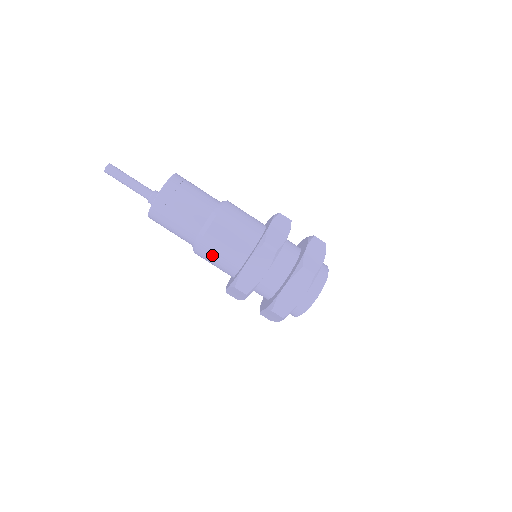
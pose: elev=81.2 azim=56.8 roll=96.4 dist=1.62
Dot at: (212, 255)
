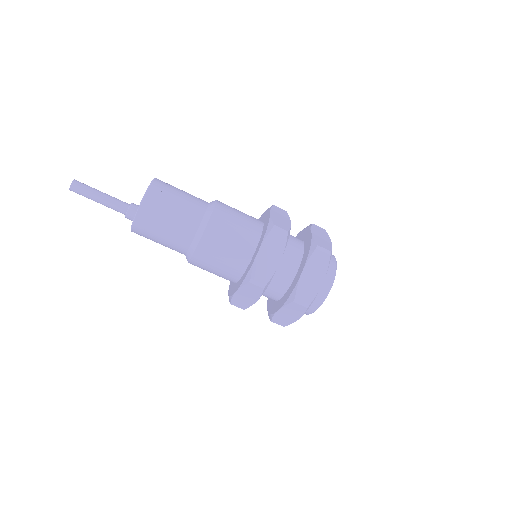
Dot at: (215, 255)
